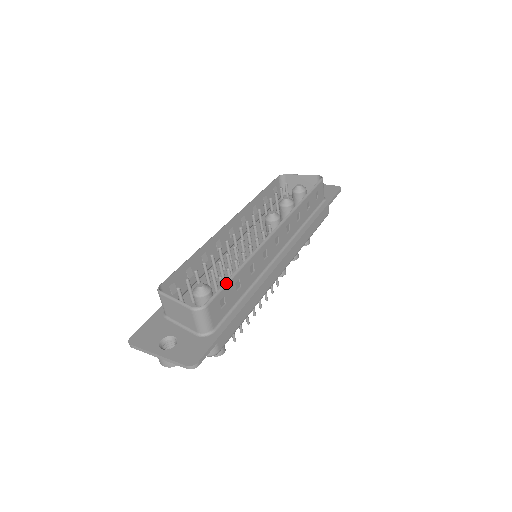
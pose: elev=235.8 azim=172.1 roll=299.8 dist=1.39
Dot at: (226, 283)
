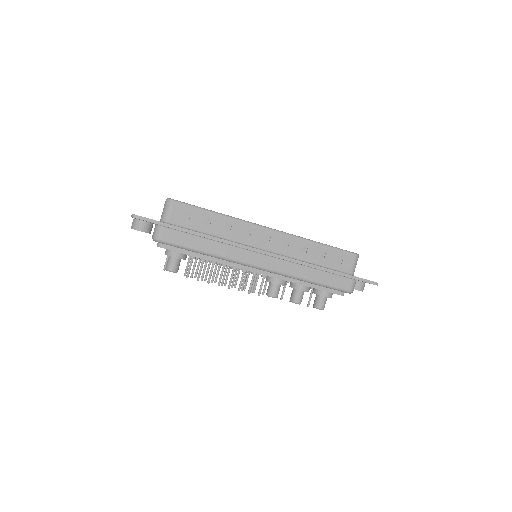
Dot at: (199, 207)
